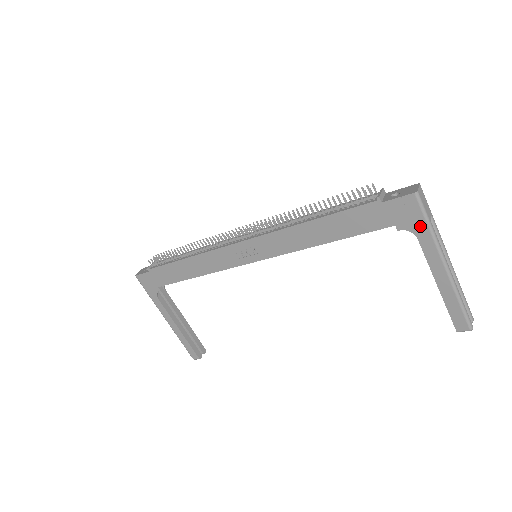
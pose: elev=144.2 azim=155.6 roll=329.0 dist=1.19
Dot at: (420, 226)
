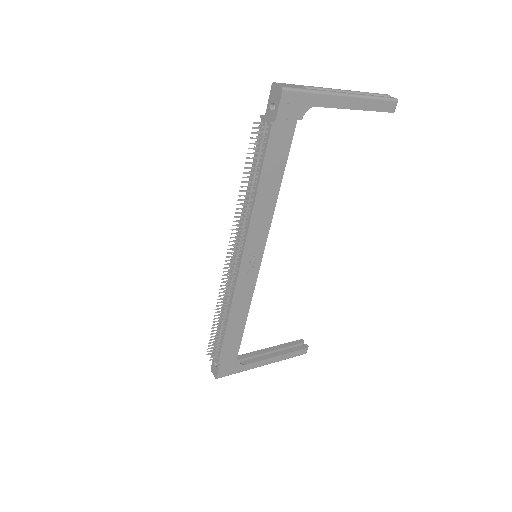
Dot at: (308, 99)
